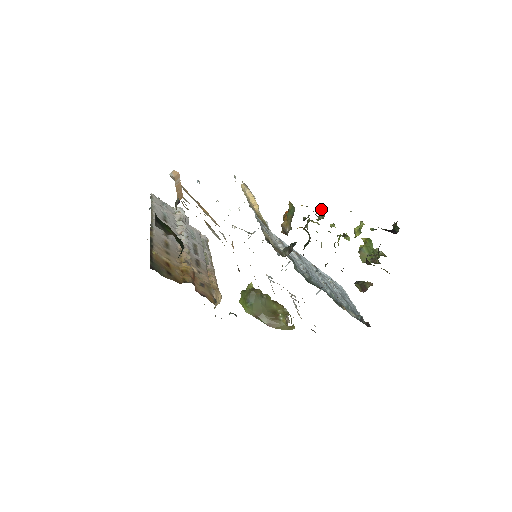
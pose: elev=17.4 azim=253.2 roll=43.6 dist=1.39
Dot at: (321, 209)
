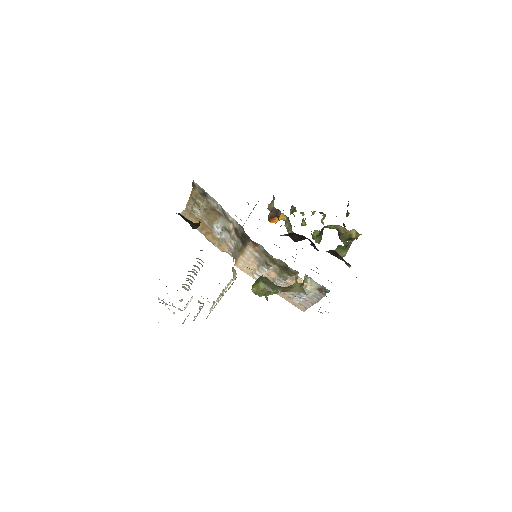
Dot at: (292, 208)
